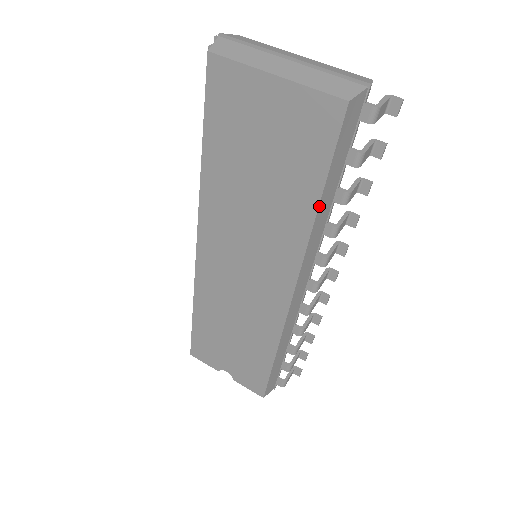
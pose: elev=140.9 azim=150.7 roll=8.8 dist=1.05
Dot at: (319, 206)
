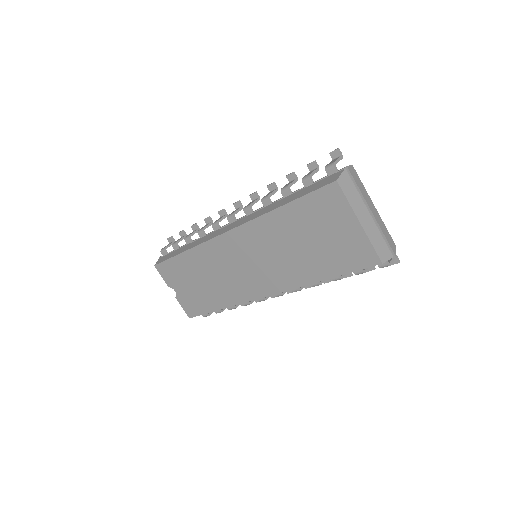
Dot at: occluded
